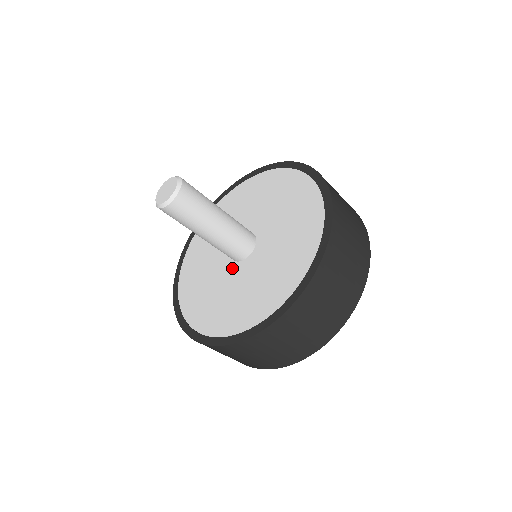
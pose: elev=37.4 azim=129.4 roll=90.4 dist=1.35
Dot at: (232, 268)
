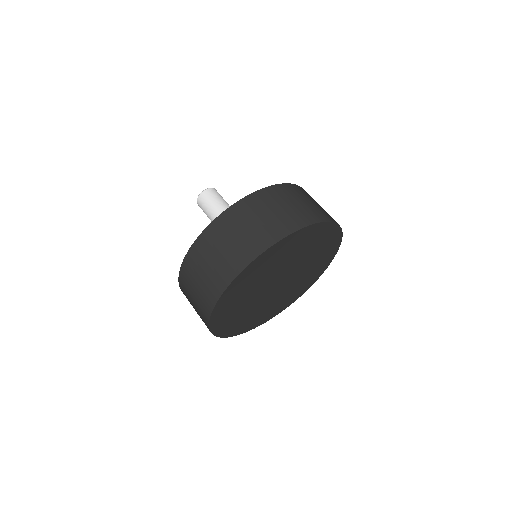
Dot at: occluded
